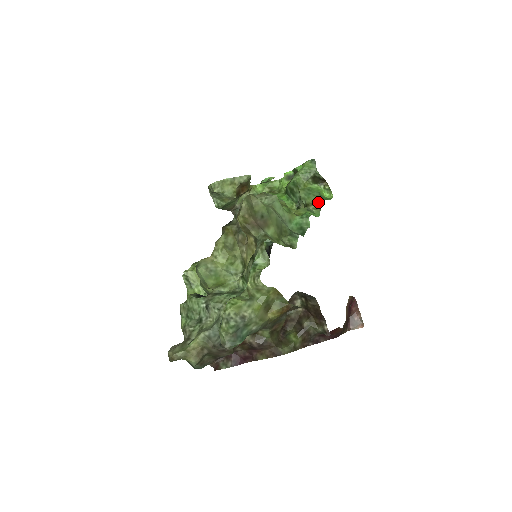
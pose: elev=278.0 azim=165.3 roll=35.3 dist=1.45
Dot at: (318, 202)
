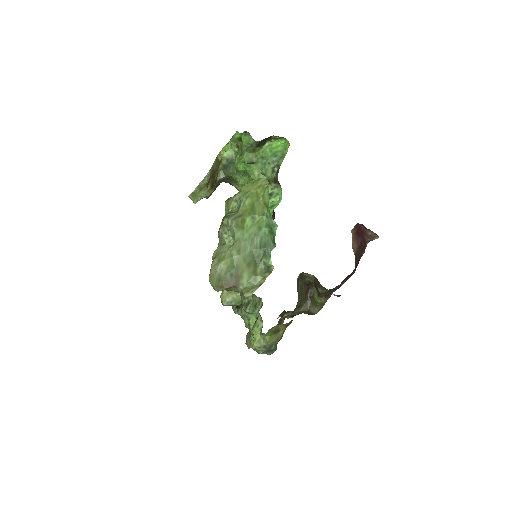
Dot at: (275, 177)
